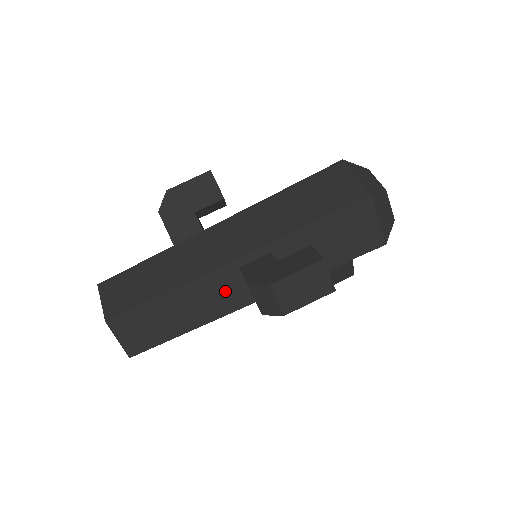
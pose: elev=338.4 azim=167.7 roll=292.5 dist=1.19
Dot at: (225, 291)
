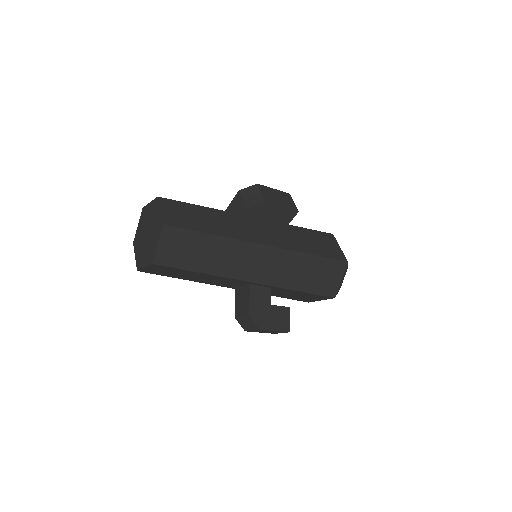
Dot at: (228, 283)
